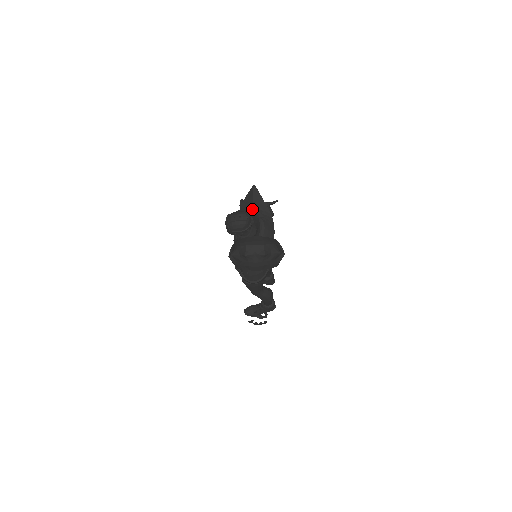
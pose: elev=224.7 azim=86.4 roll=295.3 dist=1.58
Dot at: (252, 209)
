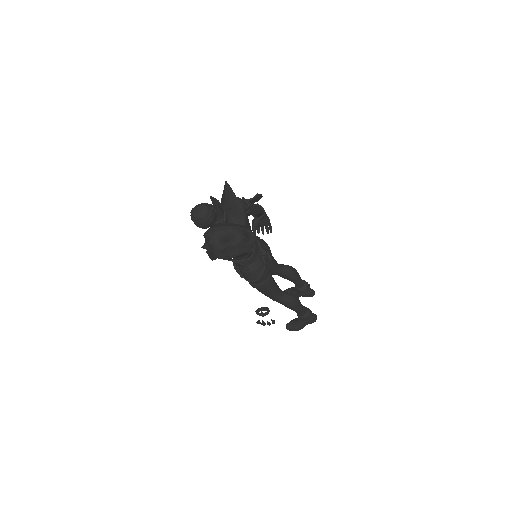
Dot at: (218, 201)
